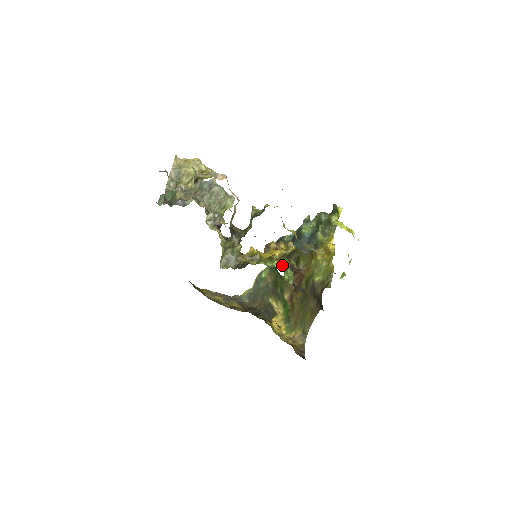
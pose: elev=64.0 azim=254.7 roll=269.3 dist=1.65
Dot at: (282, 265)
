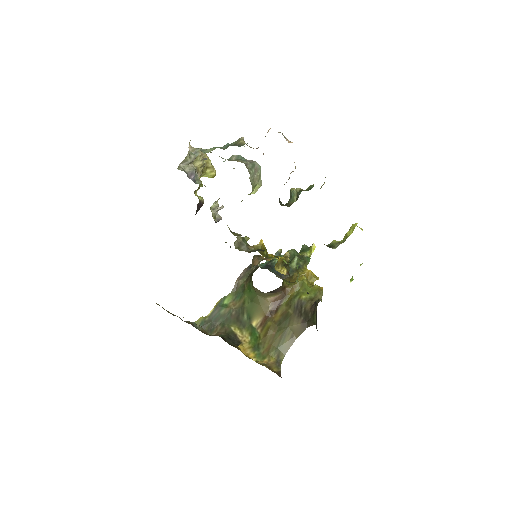
Dot at: (280, 271)
